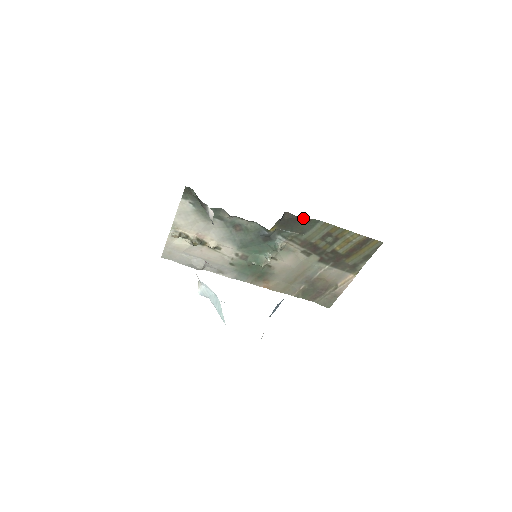
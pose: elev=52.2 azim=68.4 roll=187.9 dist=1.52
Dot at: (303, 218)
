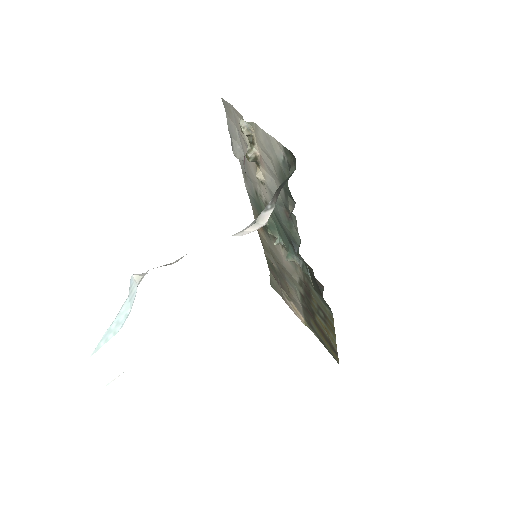
Dot at: occluded
